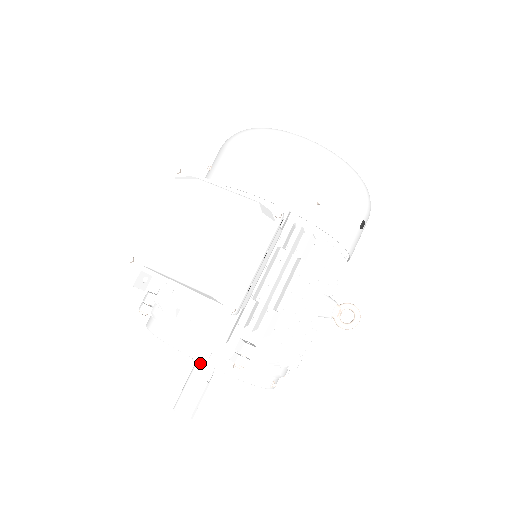
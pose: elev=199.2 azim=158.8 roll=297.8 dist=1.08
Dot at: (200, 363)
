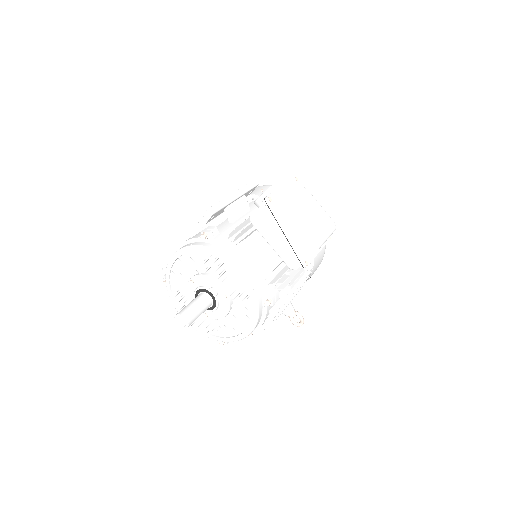
Dot at: (217, 293)
